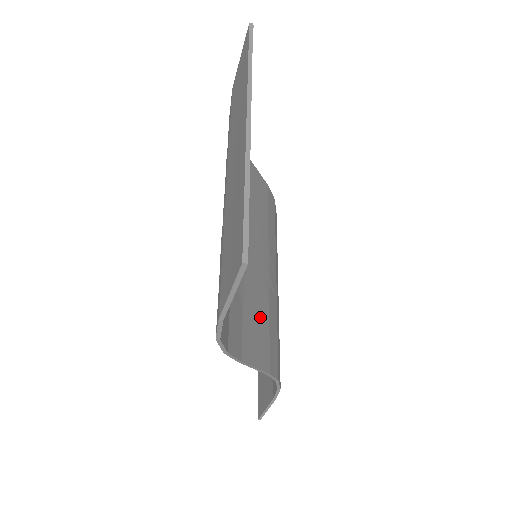
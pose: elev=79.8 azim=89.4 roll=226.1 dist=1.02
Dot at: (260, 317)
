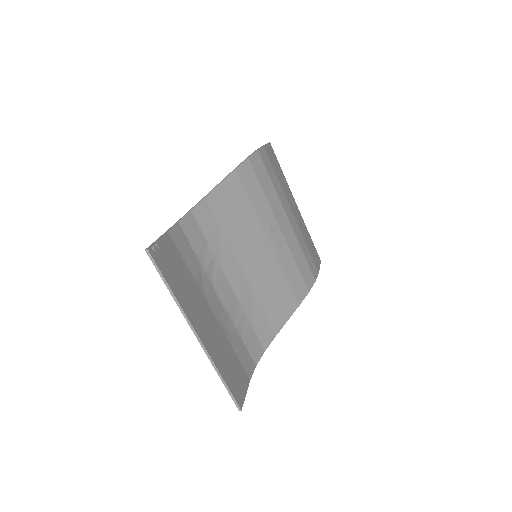
Dot at: (278, 290)
